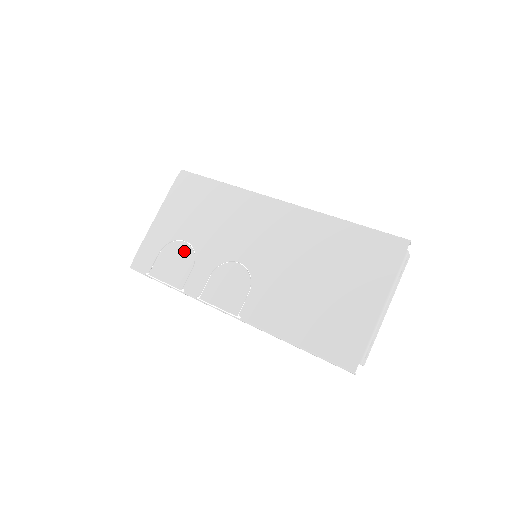
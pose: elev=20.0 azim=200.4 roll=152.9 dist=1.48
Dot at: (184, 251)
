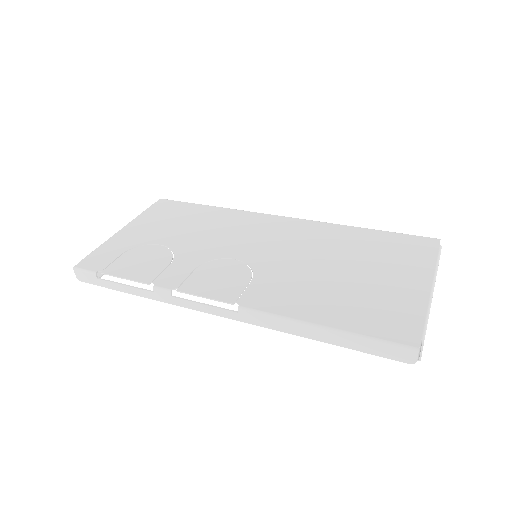
Dot at: (158, 252)
